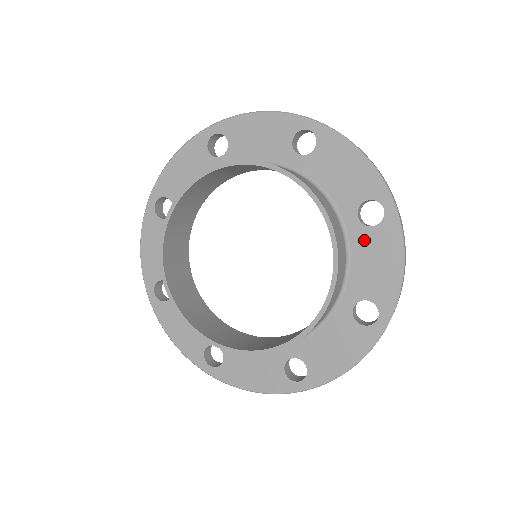
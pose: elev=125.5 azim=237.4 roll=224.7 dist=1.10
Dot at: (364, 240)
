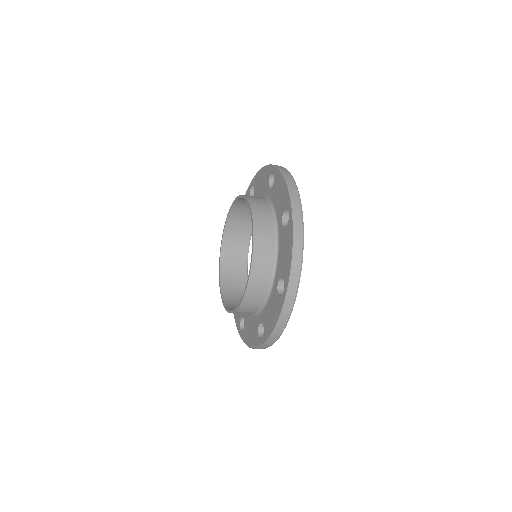
Dot at: (274, 297)
